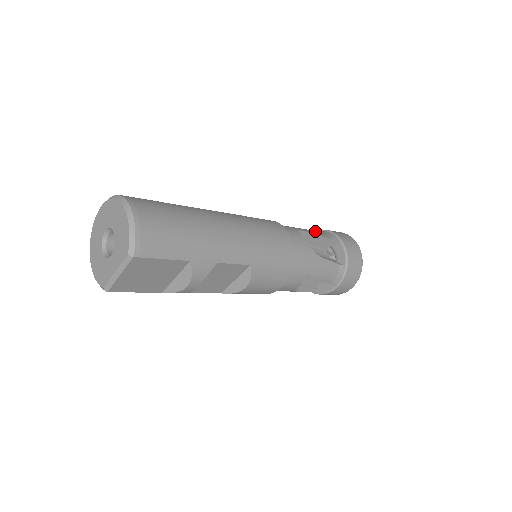
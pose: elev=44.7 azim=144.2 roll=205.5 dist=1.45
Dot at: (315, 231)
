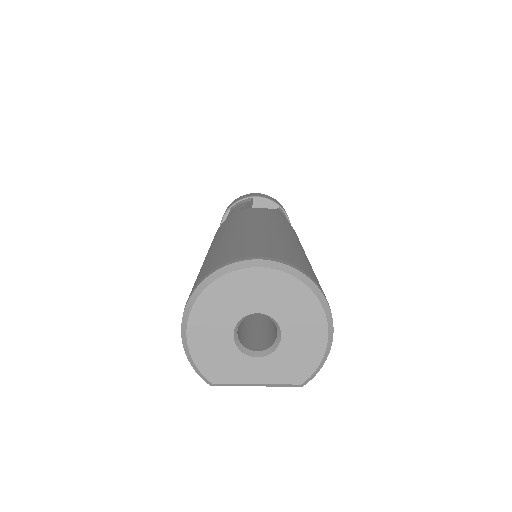
Dot at: occluded
